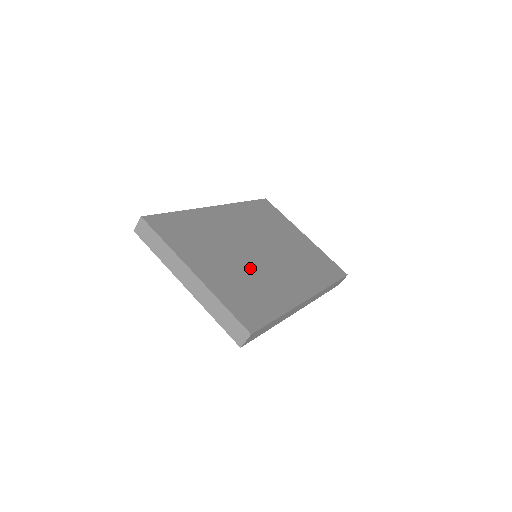
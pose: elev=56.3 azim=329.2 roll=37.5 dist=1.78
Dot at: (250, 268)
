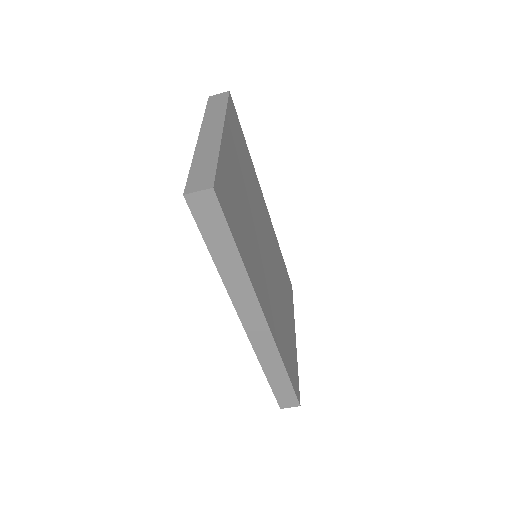
Dot at: (252, 227)
